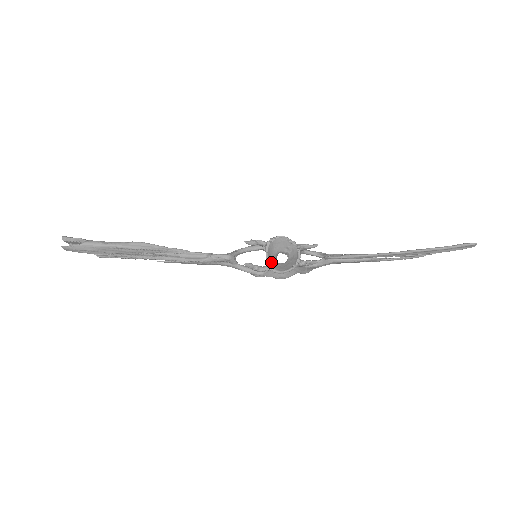
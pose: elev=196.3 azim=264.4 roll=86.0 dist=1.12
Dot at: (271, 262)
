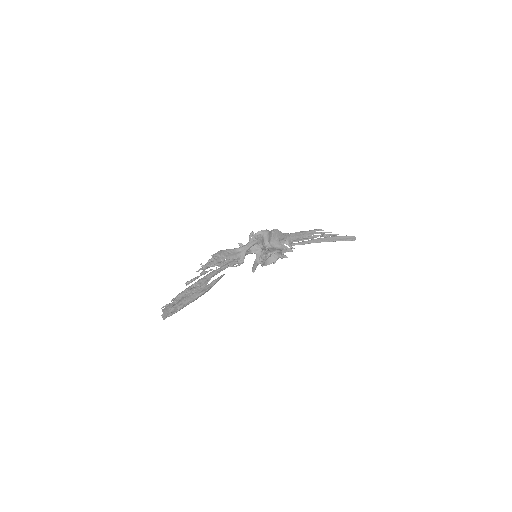
Dot at: occluded
